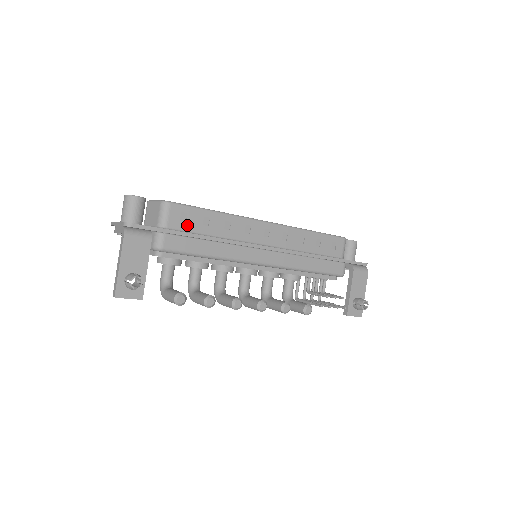
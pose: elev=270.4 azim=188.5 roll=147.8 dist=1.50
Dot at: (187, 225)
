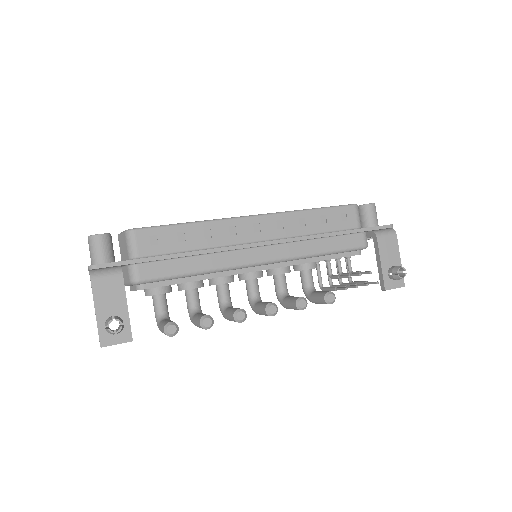
Dot at: (160, 247)
